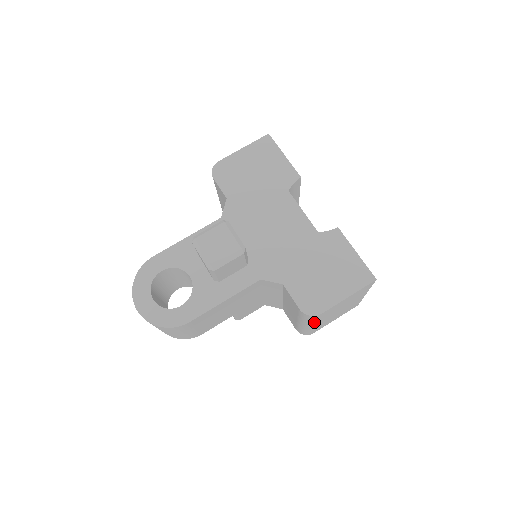
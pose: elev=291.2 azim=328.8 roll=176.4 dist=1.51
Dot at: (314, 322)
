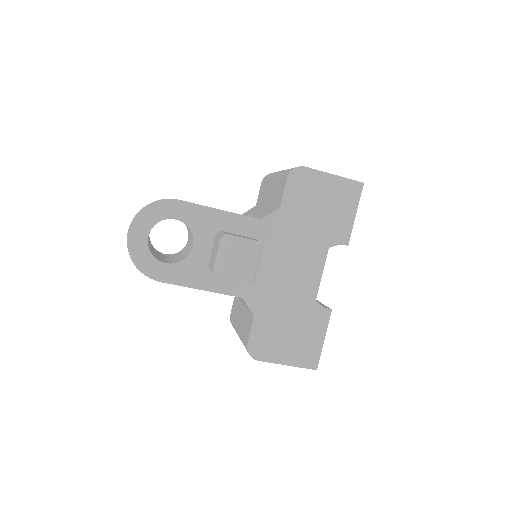
Dot at: occluded
